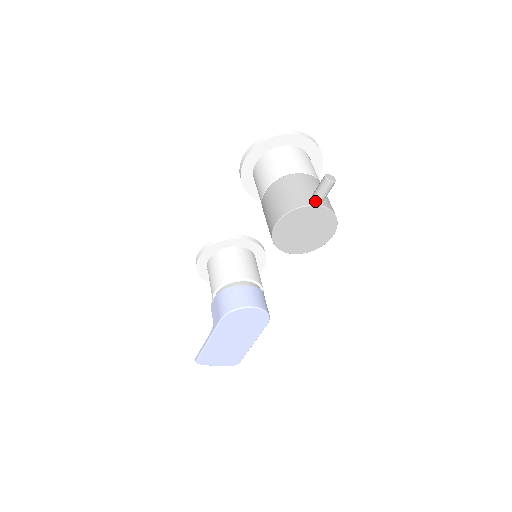
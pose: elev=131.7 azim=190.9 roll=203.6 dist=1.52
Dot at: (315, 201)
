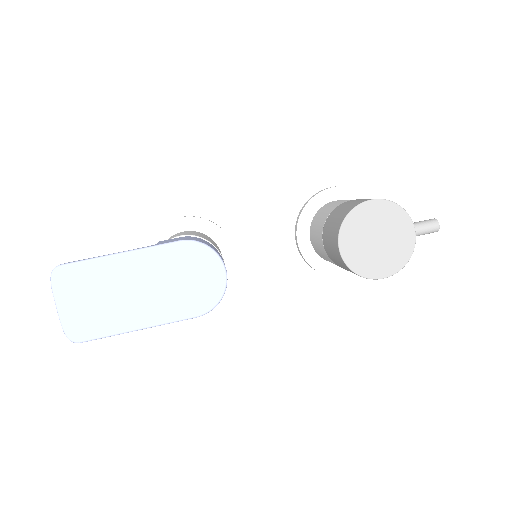
Dot at: (411, 225)
